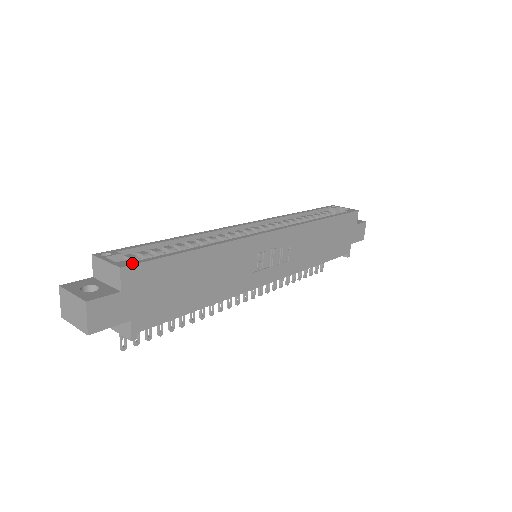
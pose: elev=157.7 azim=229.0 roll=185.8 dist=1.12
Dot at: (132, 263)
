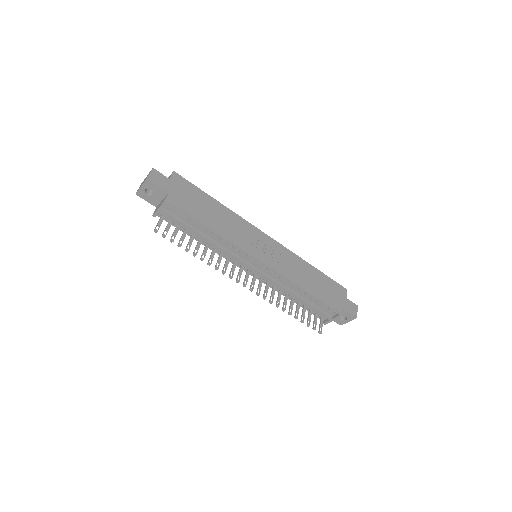
Dot at: (180, 176)
